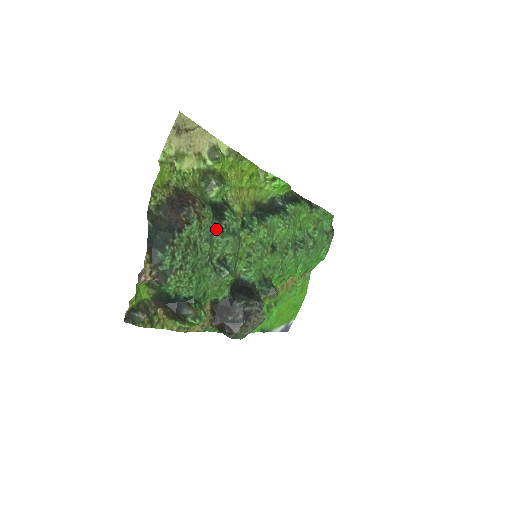
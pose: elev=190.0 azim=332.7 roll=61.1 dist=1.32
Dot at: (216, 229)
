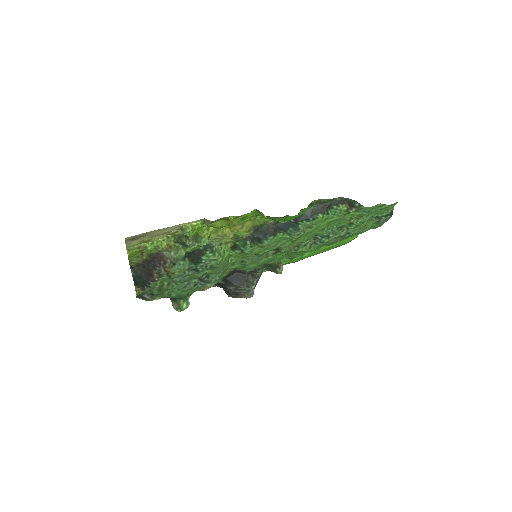
Dot at: (191, 270)
